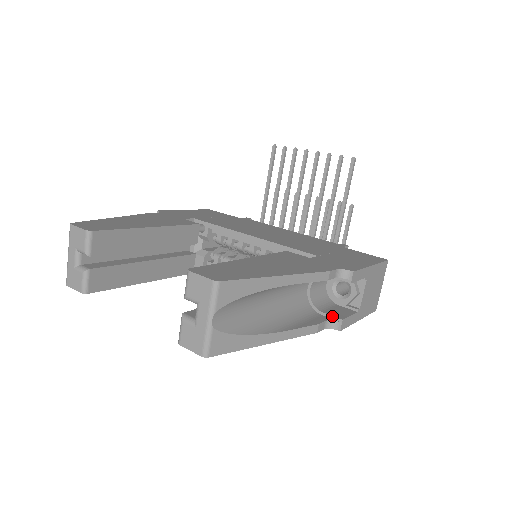
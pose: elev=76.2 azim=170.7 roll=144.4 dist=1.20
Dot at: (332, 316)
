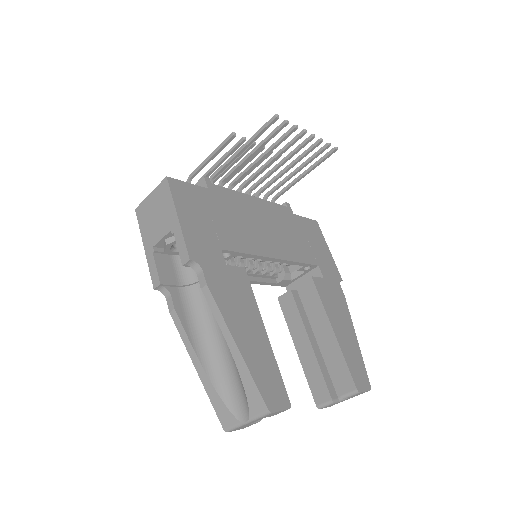
Dot at: occluded
